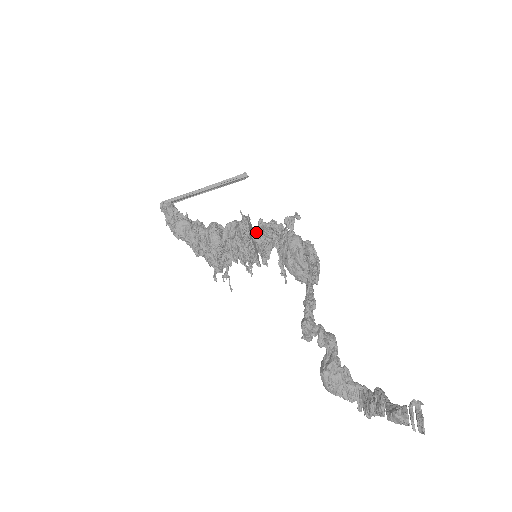
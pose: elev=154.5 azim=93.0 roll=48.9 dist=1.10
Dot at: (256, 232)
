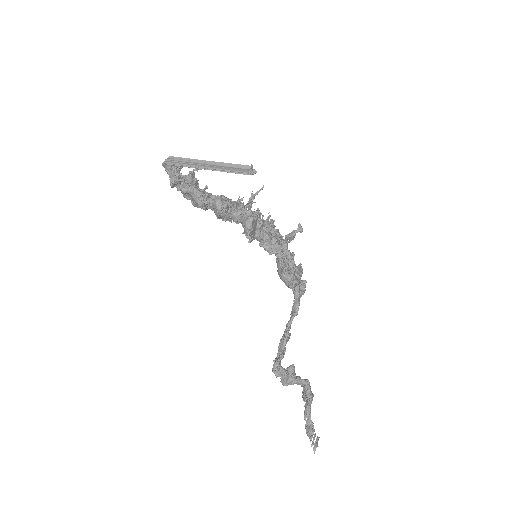
Dot at: (258, 240)
